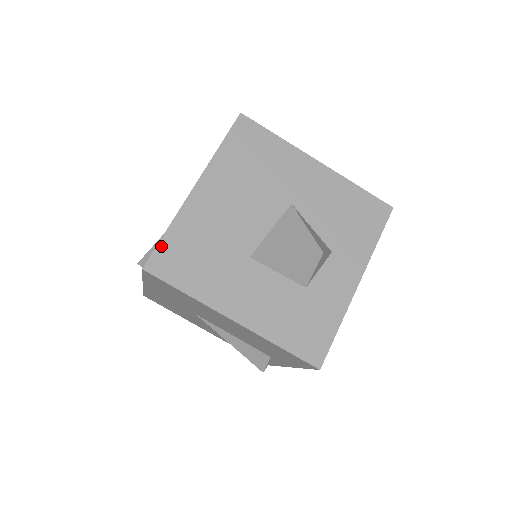
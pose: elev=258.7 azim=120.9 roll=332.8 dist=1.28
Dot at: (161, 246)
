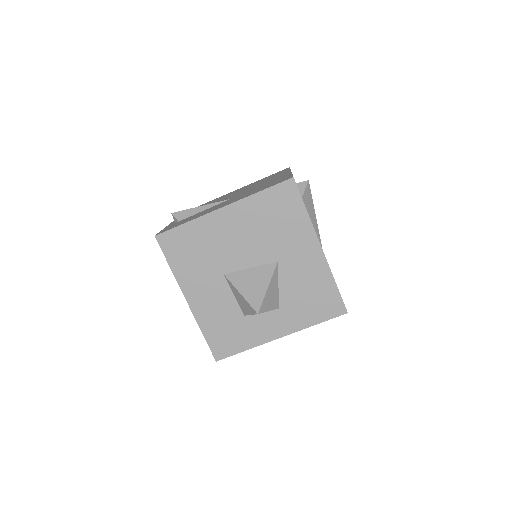
Dot at: (175, 230)
